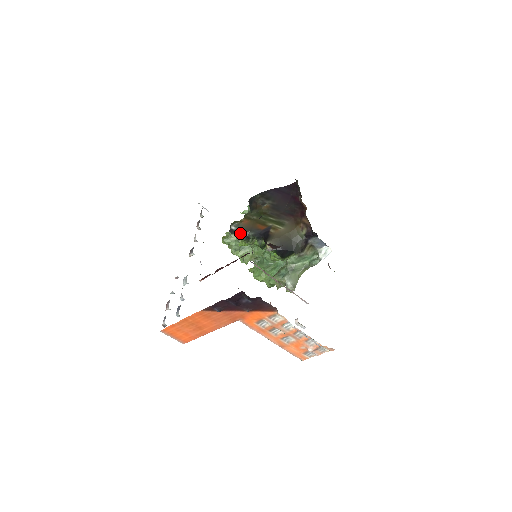
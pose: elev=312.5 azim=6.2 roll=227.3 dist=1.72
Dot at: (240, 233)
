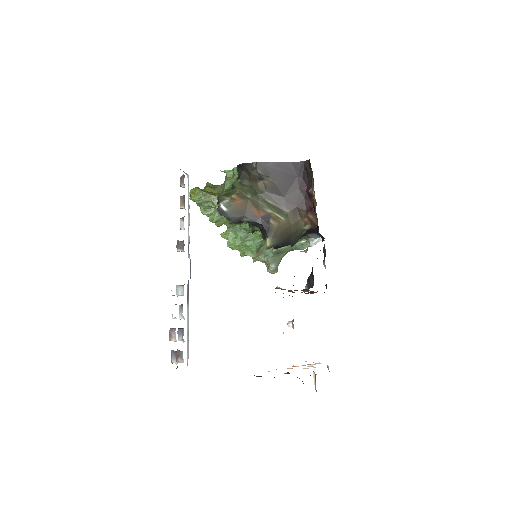
Dot at: (233, 217)
